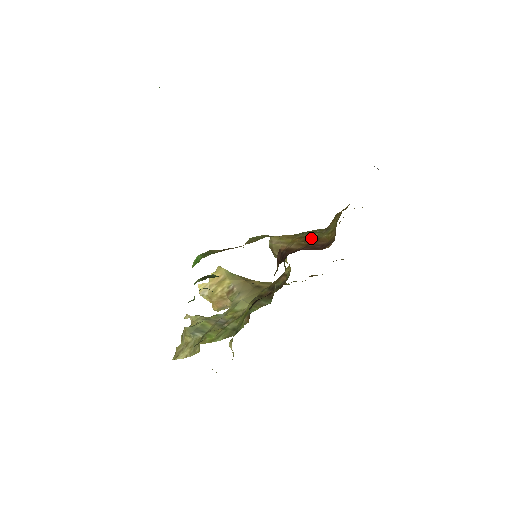
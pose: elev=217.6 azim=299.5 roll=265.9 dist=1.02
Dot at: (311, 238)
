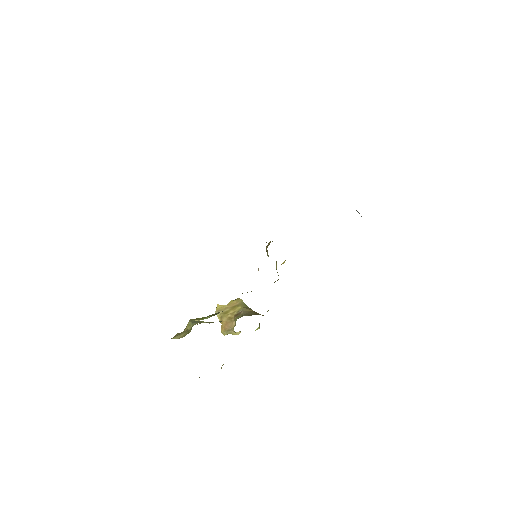
Dot at: occluded
